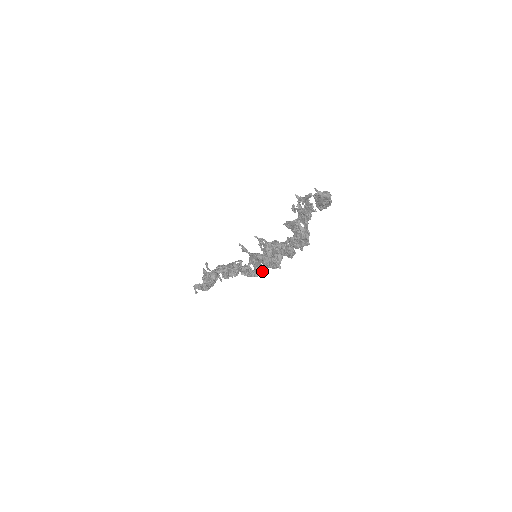
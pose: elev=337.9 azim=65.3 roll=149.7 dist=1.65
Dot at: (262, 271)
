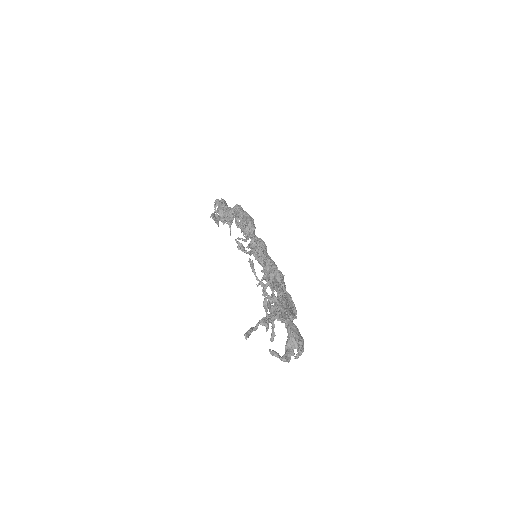
Dot at: occluded
